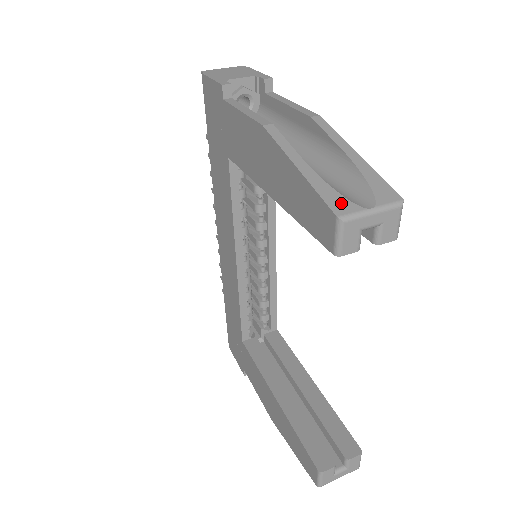
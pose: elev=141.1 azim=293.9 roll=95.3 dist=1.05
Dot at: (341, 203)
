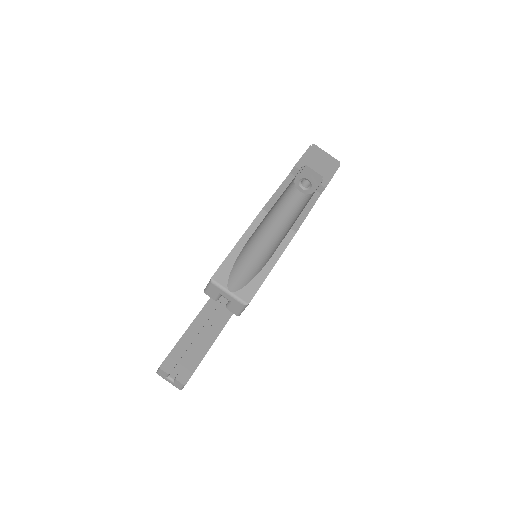
Dot at: (223, 275)
